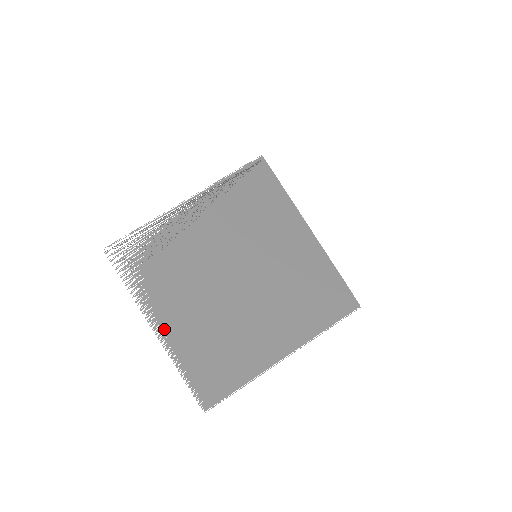
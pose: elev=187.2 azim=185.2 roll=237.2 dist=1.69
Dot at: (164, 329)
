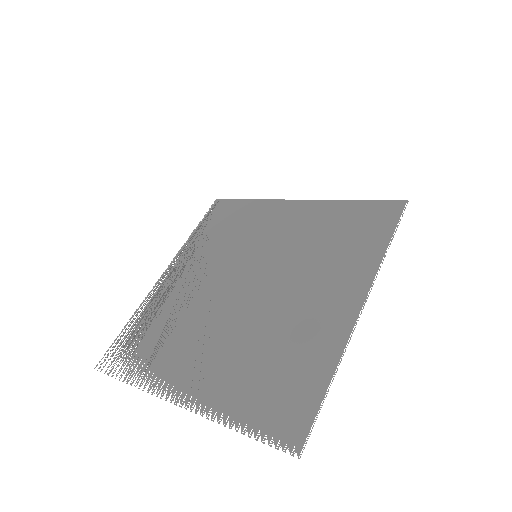
Dot at: (189, 393)
